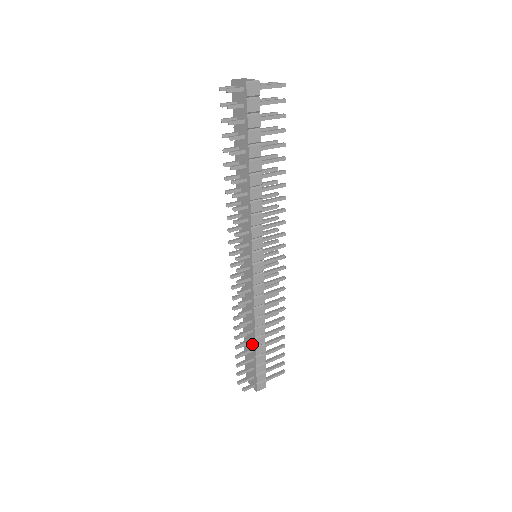
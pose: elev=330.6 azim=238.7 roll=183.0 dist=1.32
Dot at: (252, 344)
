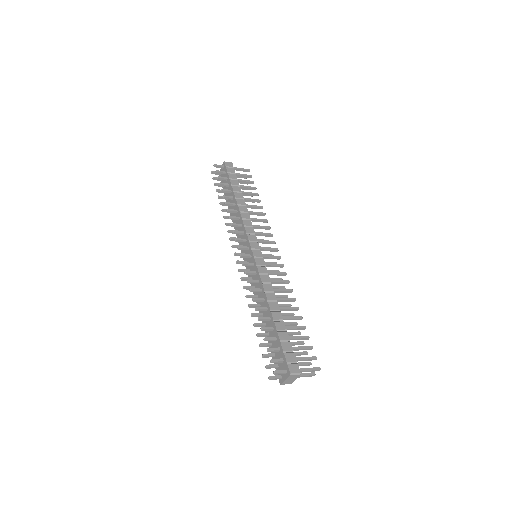
Dot at: (271, 323)
